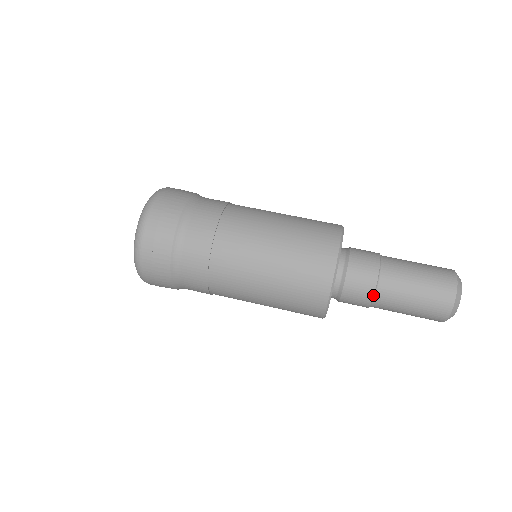
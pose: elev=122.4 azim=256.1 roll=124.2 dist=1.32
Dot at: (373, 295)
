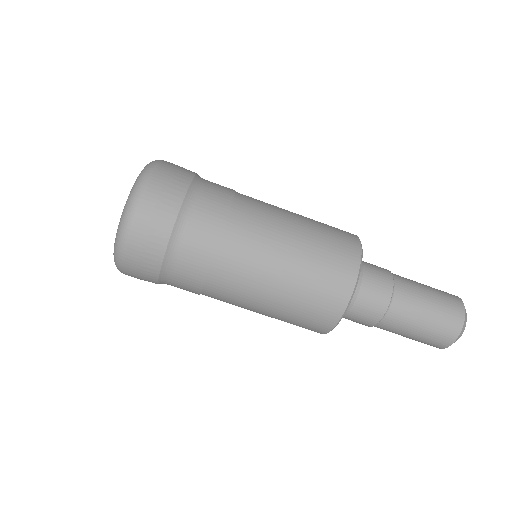
Dot at: occluded
